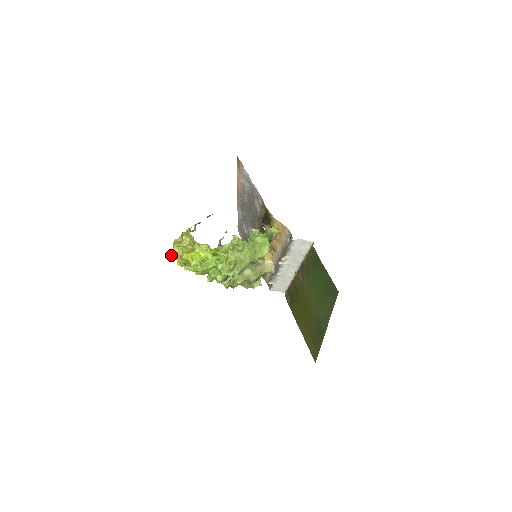
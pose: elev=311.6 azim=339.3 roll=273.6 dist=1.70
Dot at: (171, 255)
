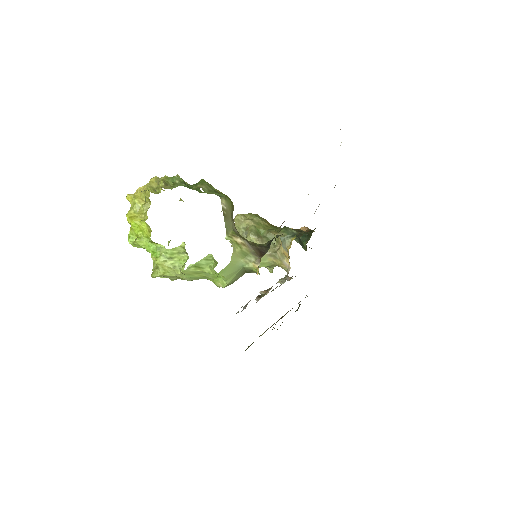
Dot at: occluded
